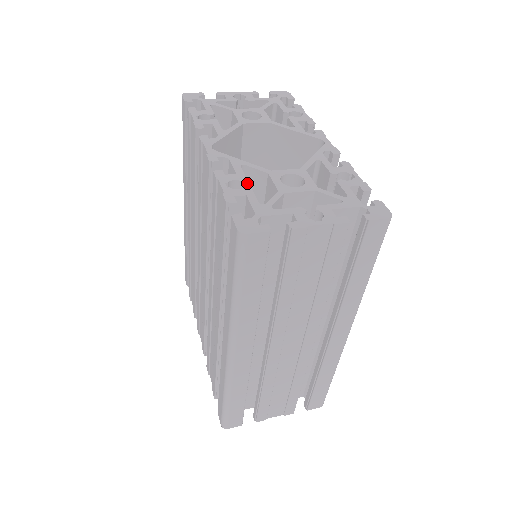
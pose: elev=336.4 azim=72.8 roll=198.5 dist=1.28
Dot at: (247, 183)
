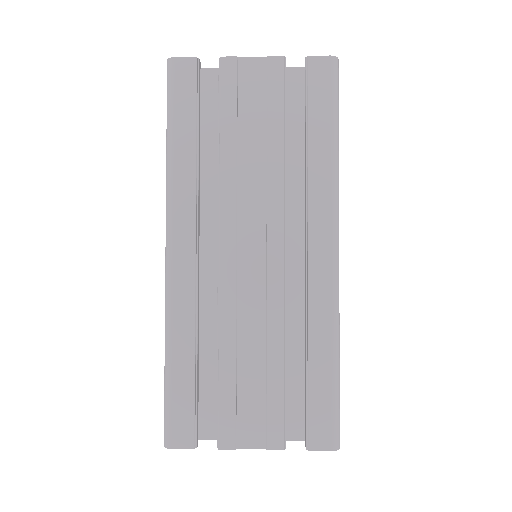
Dot at: occluded
